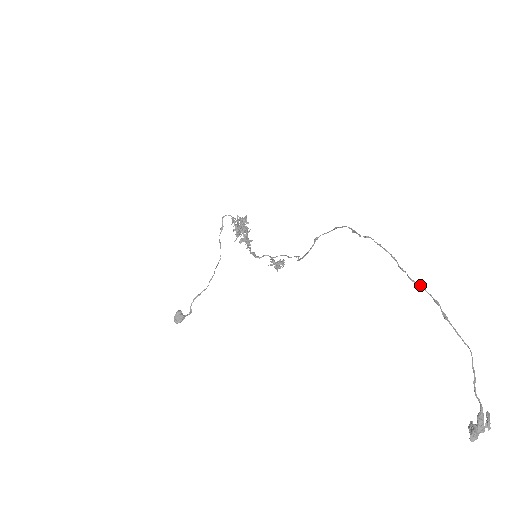
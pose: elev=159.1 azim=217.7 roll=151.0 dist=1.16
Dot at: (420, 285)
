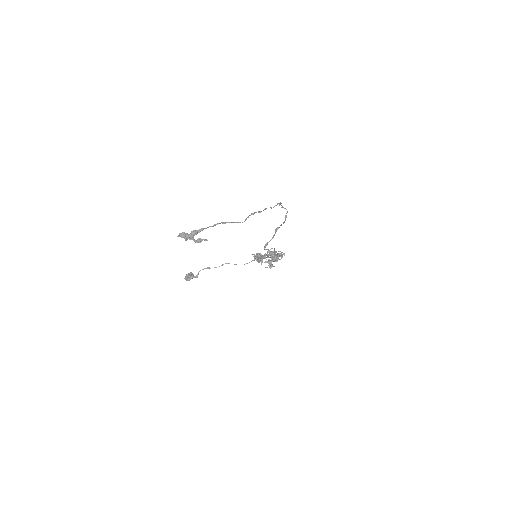
Dot at: occluded
